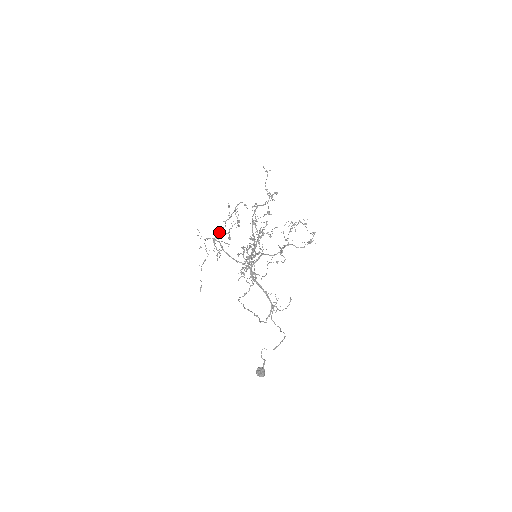
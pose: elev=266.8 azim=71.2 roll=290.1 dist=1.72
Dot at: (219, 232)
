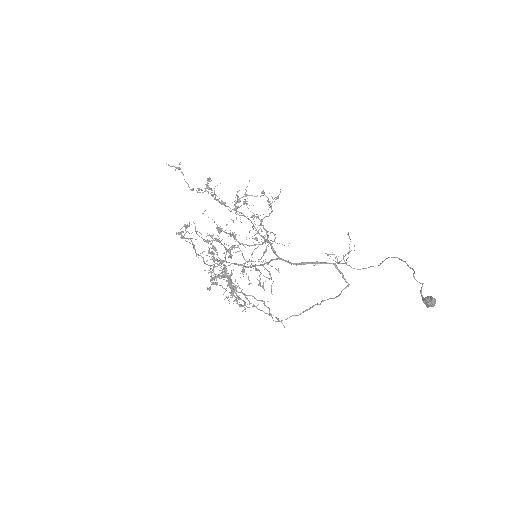
Dot at: occluded
